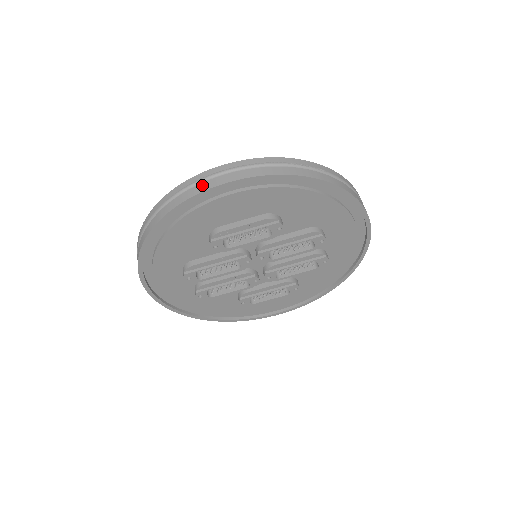
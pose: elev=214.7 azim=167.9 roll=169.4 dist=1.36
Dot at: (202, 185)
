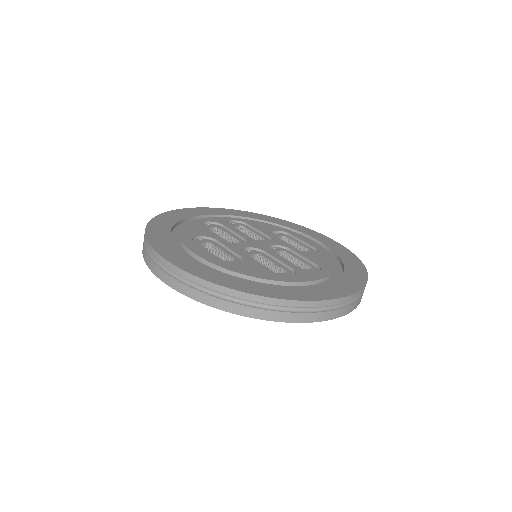
Dot at: (148, 260)
